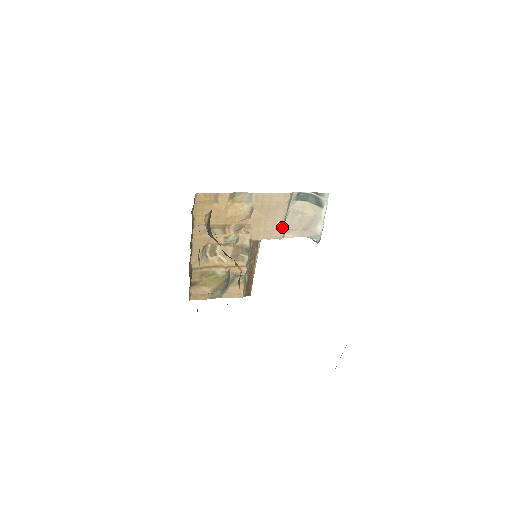
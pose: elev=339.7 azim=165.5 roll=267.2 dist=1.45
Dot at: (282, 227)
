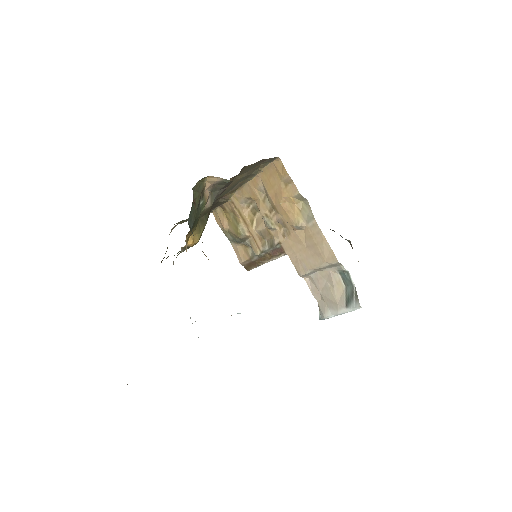
Dot at: (308, 270)
